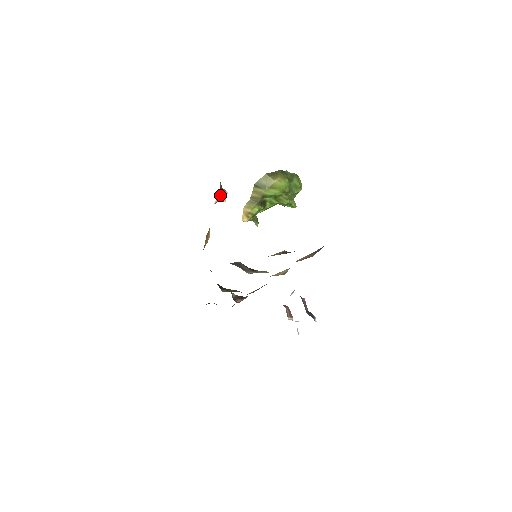
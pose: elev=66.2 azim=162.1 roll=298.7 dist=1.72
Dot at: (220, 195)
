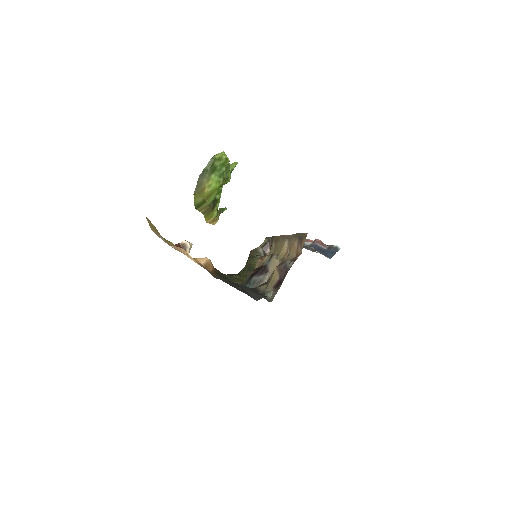
Dot at: occluded
